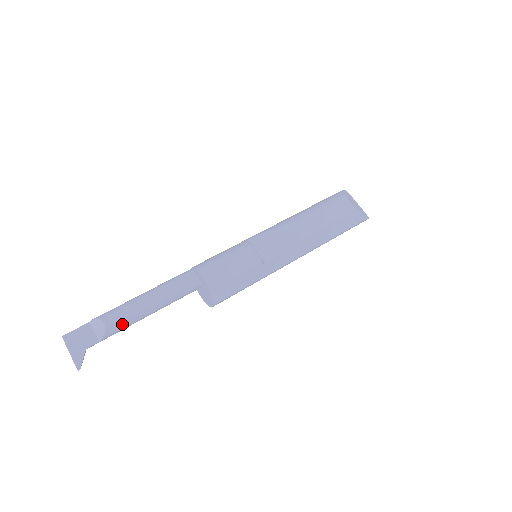
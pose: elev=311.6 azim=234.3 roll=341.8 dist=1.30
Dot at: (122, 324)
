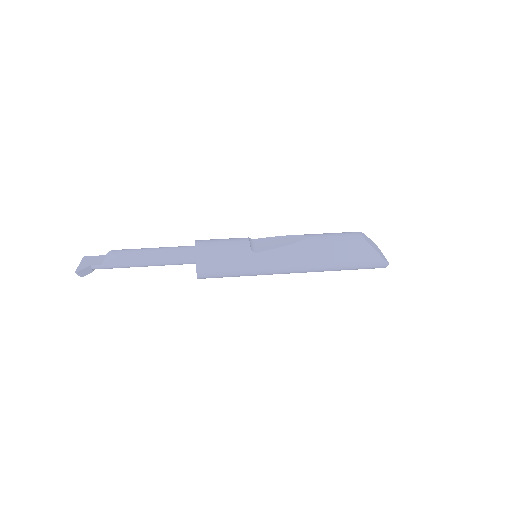
Dot at: (123, 257)
